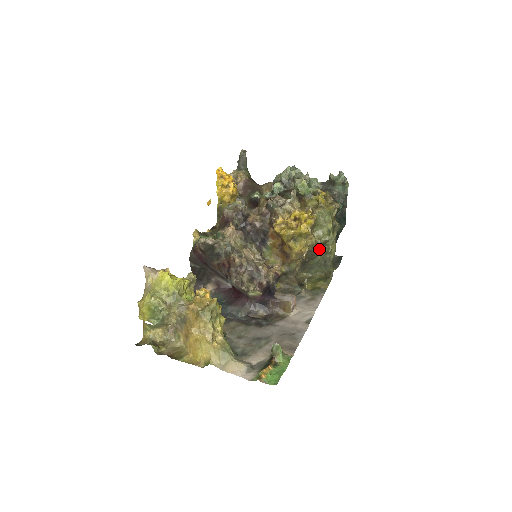
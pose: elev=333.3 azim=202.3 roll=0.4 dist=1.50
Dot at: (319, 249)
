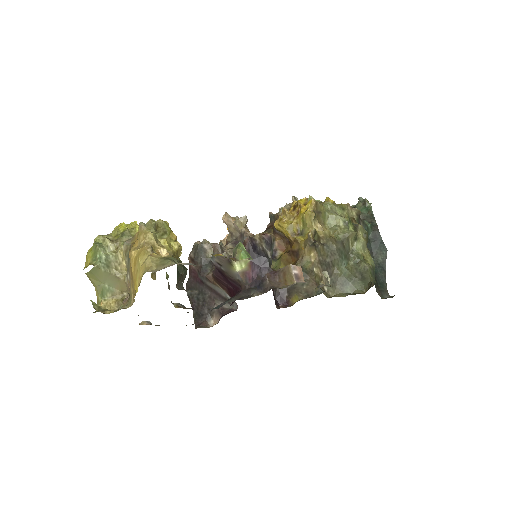
Dot at: (341, 249)
